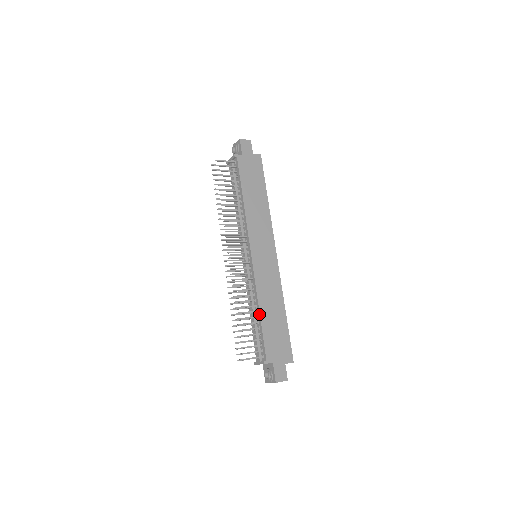
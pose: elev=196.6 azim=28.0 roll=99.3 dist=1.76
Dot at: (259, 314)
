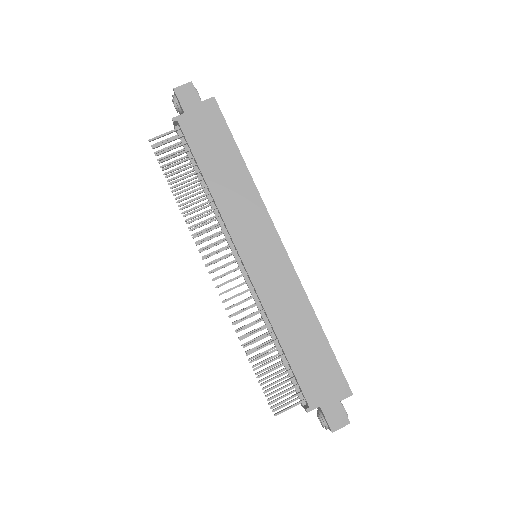
Dot at: (280, 345)
